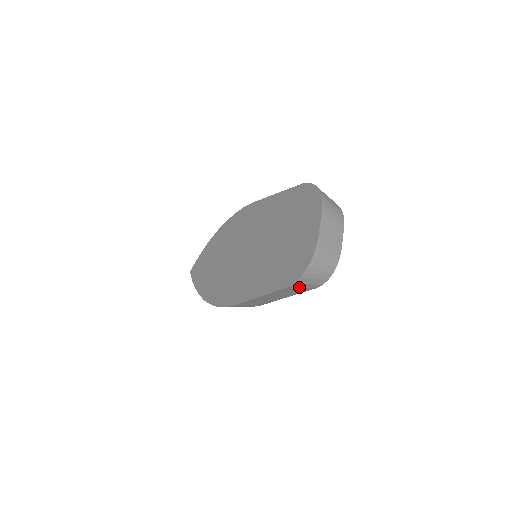
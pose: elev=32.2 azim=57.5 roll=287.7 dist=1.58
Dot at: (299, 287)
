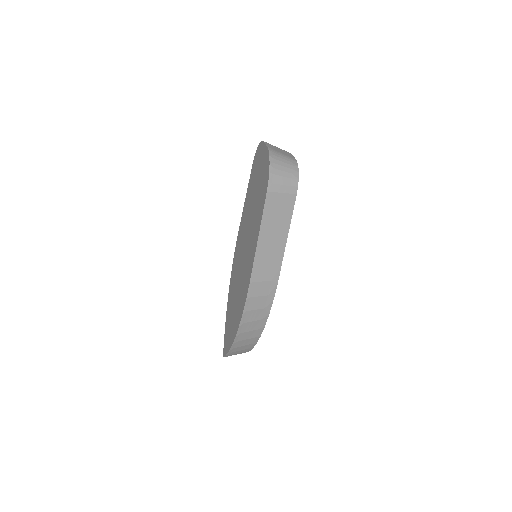
Dot at: (278, 193)
